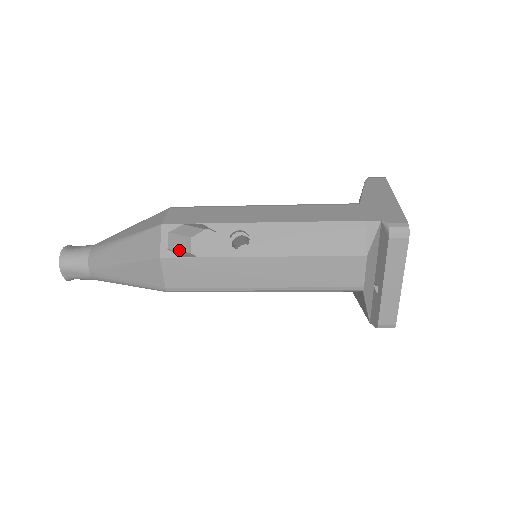
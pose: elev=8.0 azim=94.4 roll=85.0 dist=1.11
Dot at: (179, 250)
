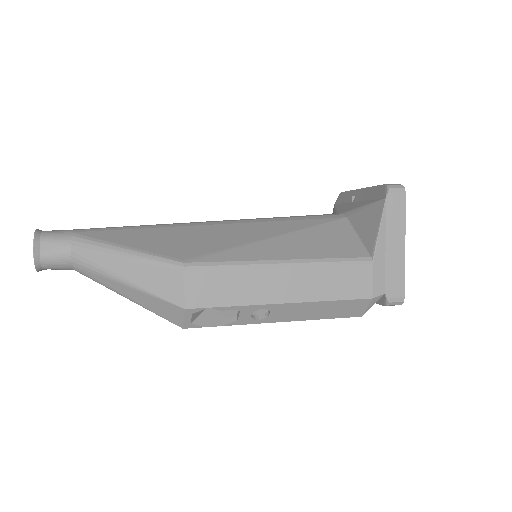
Dot at: (199, 314)
